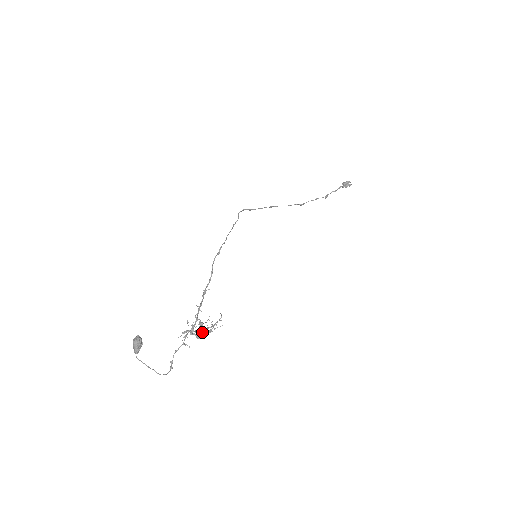
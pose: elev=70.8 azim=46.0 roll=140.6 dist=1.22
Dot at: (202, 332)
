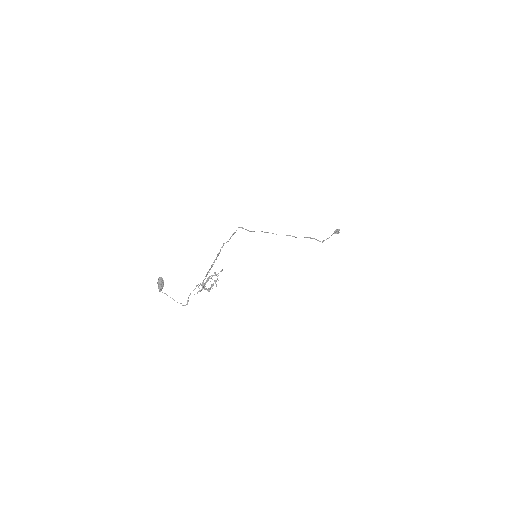
Dot at: (211, 287)
